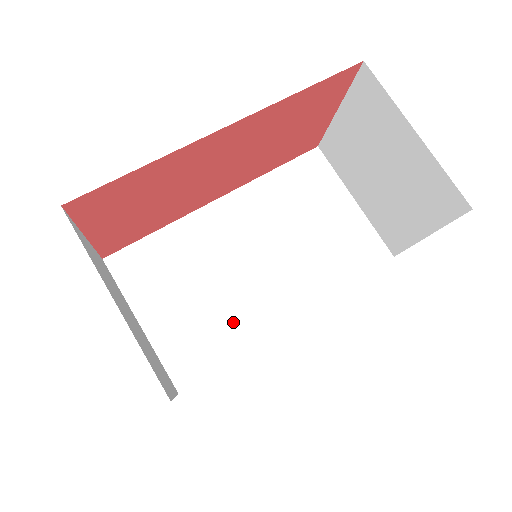
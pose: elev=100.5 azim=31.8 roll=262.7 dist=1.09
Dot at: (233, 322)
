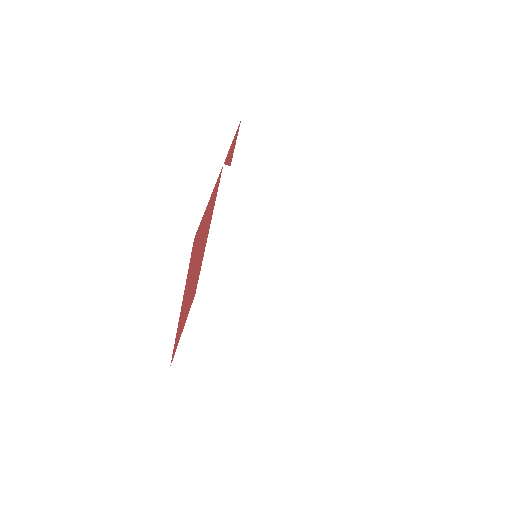
Dot at: (276, 284)
